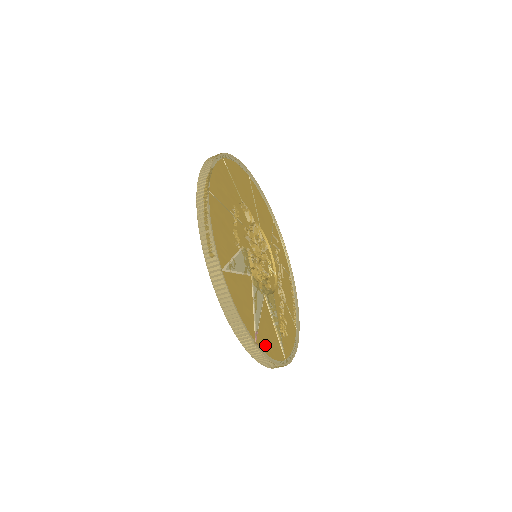
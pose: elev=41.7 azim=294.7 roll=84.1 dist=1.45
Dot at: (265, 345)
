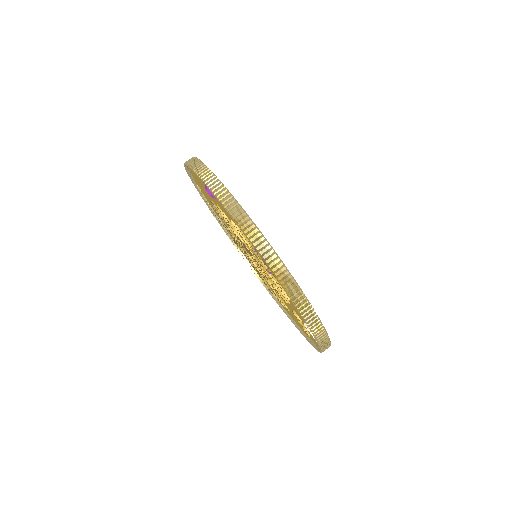
Dot at: occluded
